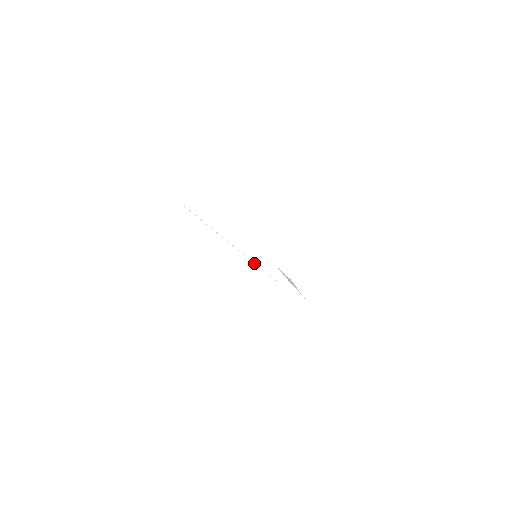
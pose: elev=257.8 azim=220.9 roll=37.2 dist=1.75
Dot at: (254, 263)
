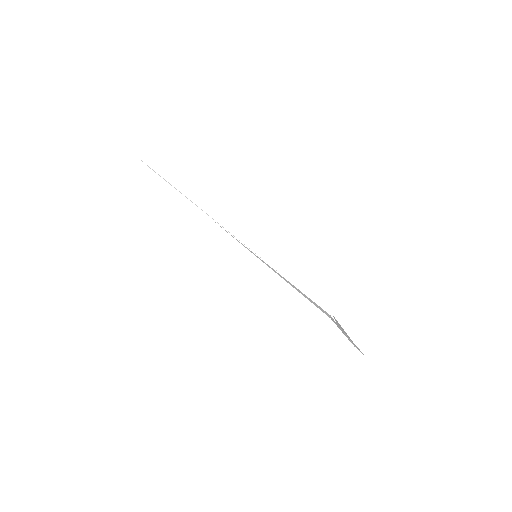
Dot at: occluded
